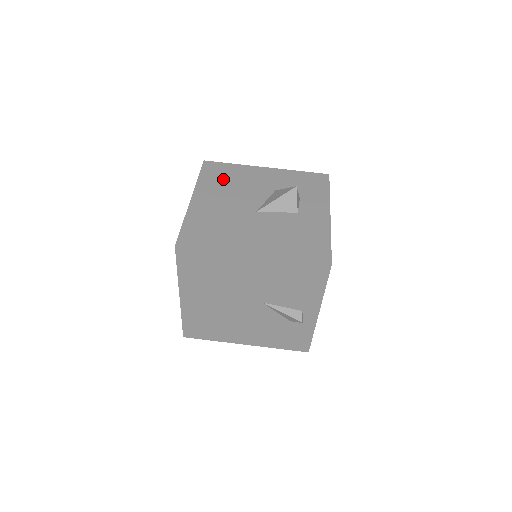
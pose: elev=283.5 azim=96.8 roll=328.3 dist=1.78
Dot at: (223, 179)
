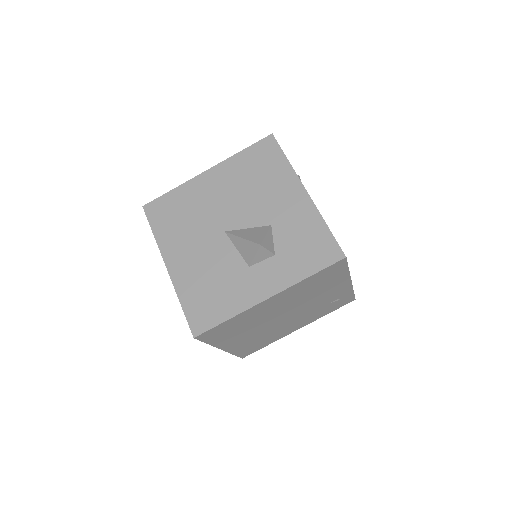
Dot at: (254, 171)
